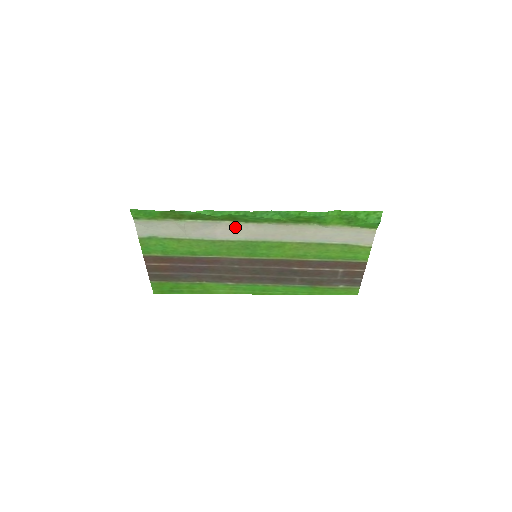
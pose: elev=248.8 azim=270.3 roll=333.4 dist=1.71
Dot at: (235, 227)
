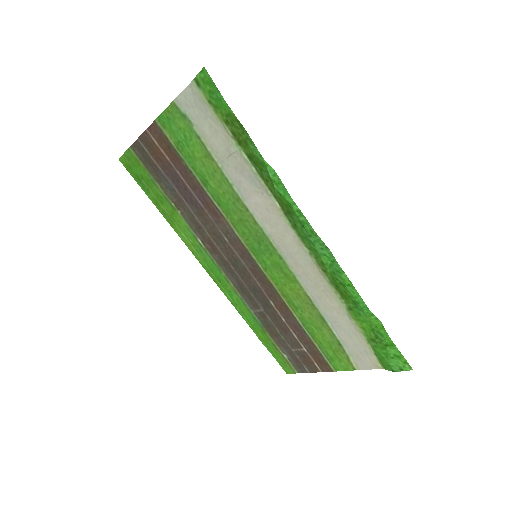
Dot at: (276, 216)
